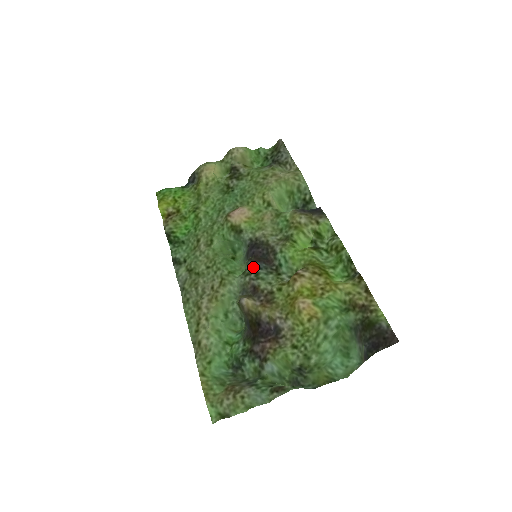
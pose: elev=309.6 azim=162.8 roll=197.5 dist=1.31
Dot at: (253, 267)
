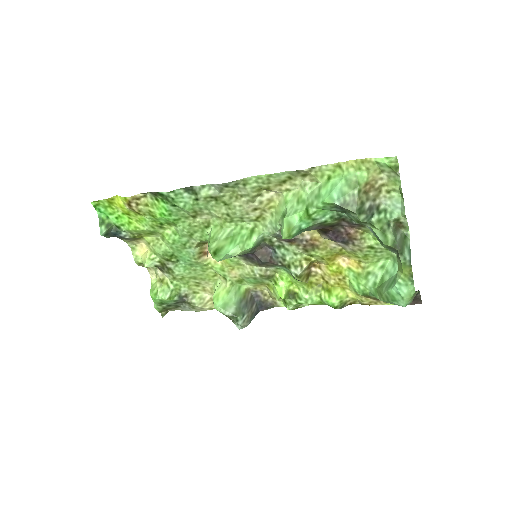
Dot at: (270, 246)
